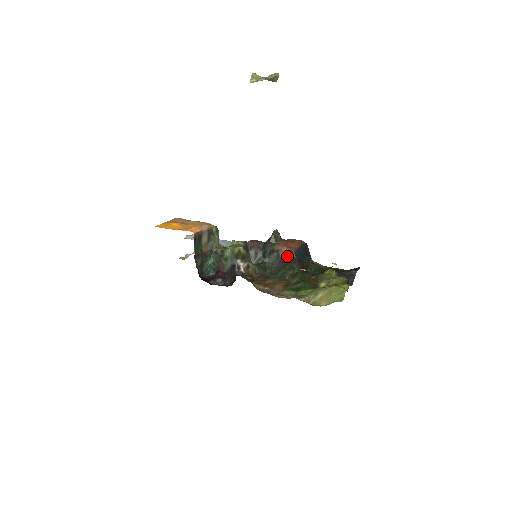
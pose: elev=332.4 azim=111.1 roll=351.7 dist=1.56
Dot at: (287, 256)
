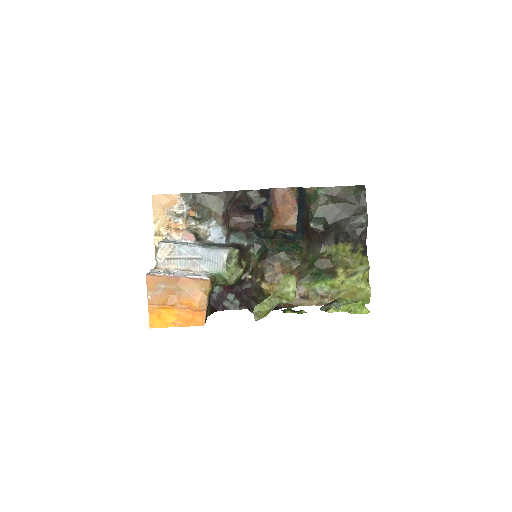
Dot at: (288, 234)
